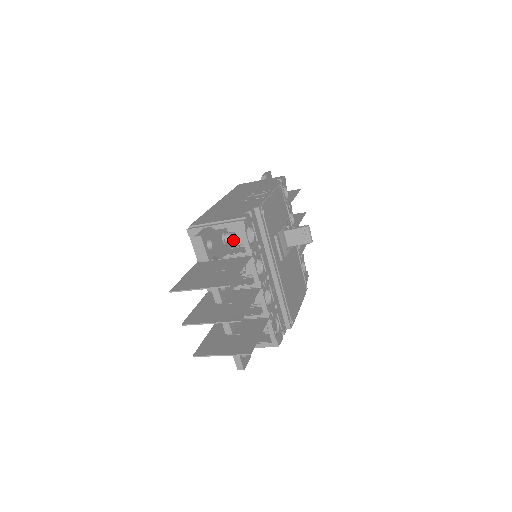
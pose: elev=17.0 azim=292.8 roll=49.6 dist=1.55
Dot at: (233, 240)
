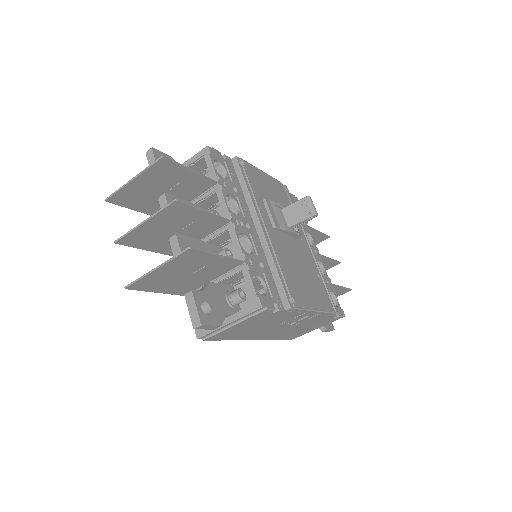
Dot at: occluded
